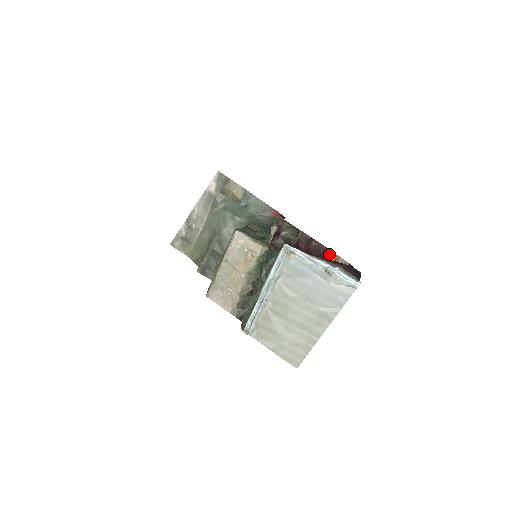
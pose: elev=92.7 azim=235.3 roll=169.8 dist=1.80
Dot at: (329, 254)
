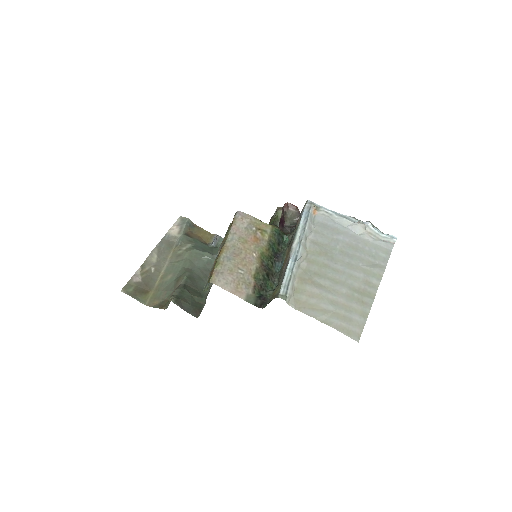
Dot at: occluded
